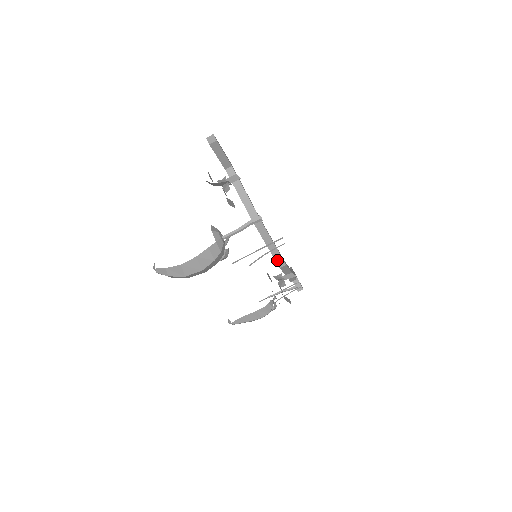
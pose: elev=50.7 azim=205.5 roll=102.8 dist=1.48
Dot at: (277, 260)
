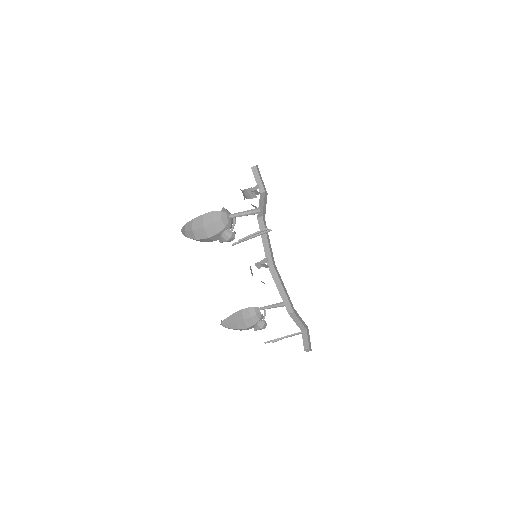
Dot at: occluded
